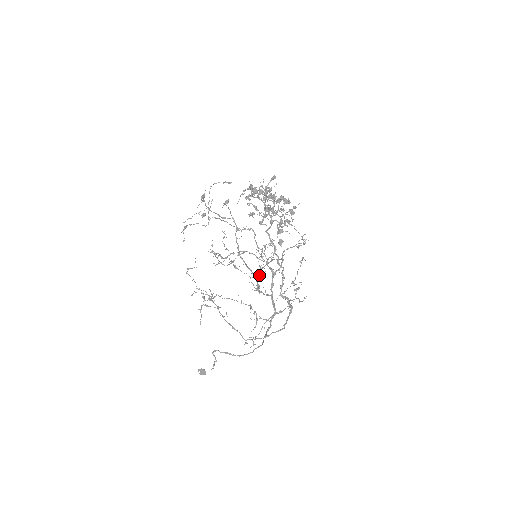
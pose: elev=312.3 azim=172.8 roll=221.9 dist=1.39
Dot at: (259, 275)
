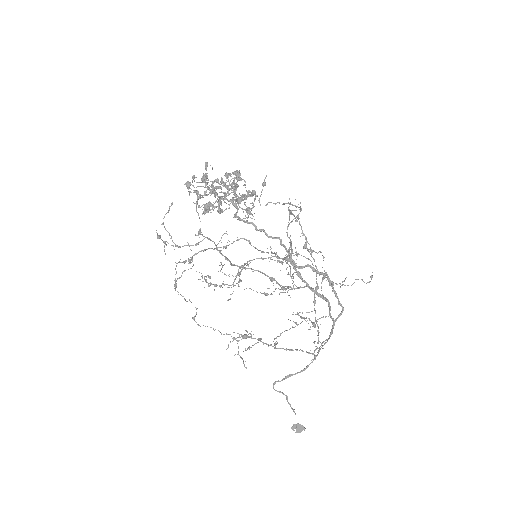
Dot at: occluded
